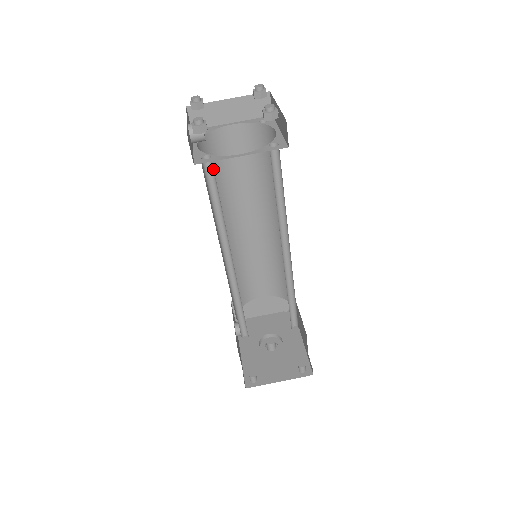
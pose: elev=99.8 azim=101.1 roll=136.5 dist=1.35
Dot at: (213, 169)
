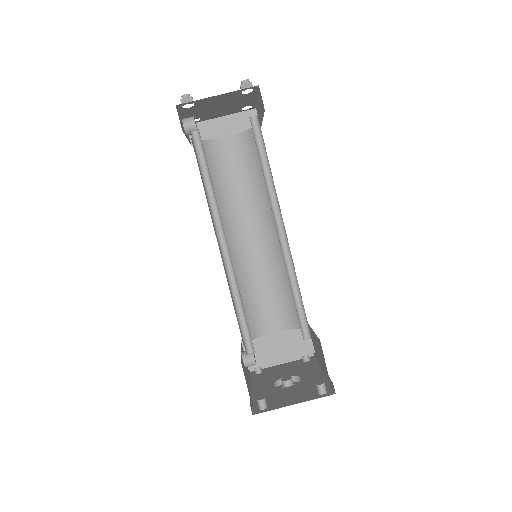
Dot at: (201, 142)
